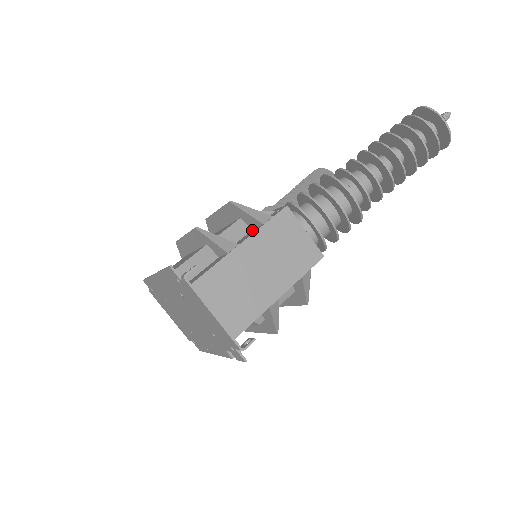
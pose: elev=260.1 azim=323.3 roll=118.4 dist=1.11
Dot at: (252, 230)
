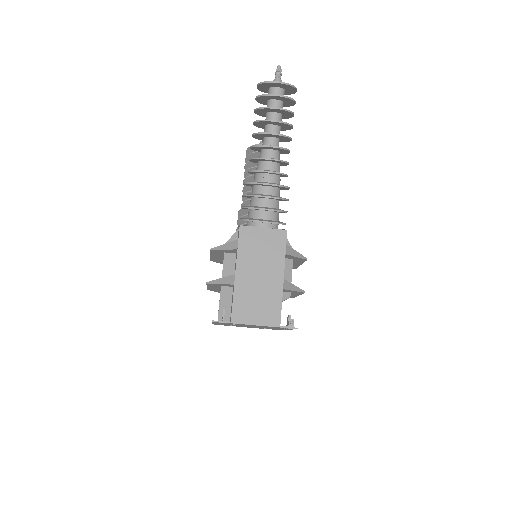
Dot at: (236, 255)
